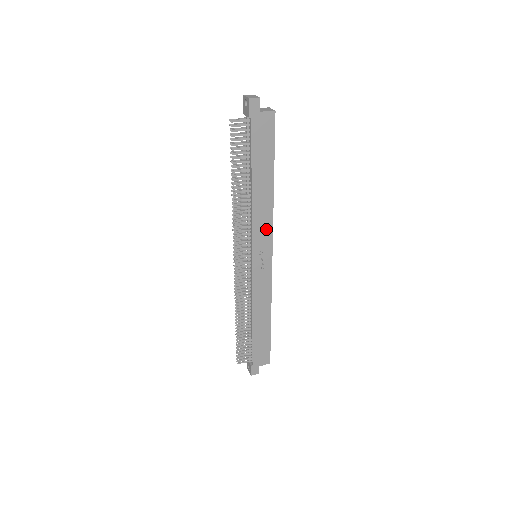
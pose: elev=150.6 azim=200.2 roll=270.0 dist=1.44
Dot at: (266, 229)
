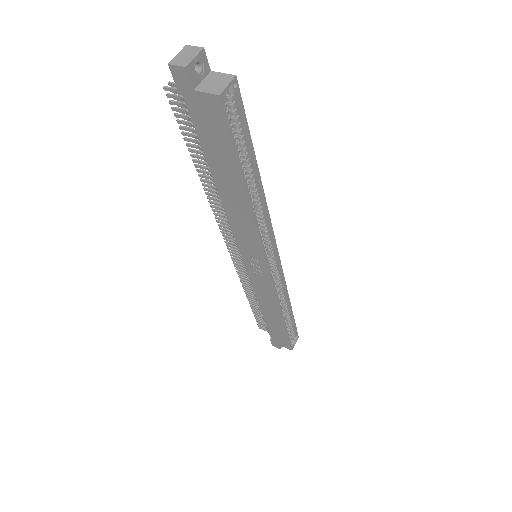
Dot at: (252, 240)
